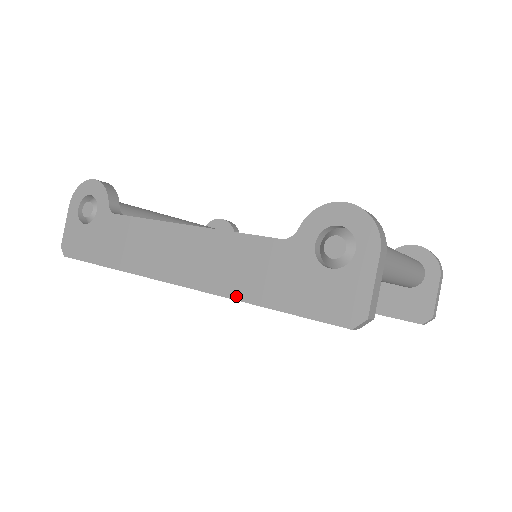
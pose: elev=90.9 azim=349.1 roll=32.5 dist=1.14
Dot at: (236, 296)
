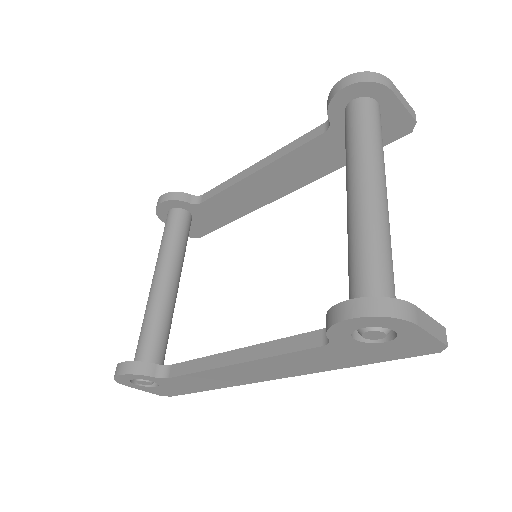
Dot at: (328, 370)
